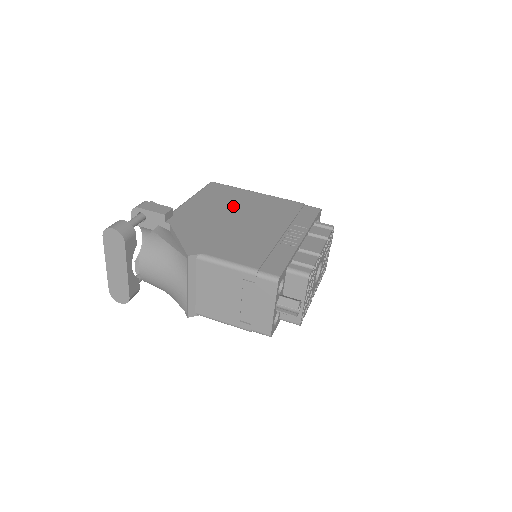
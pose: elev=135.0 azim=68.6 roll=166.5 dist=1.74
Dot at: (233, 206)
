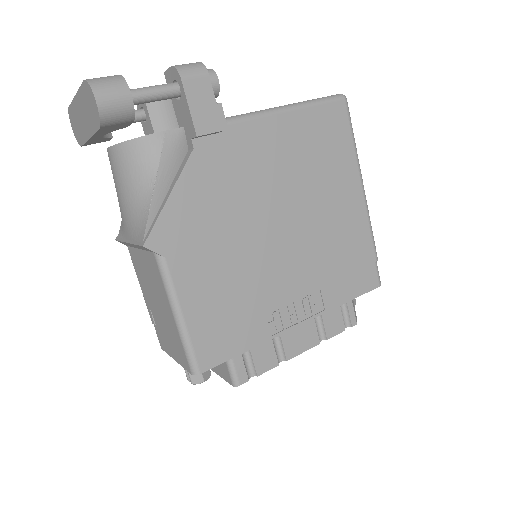
Dot at: (304, 187)
